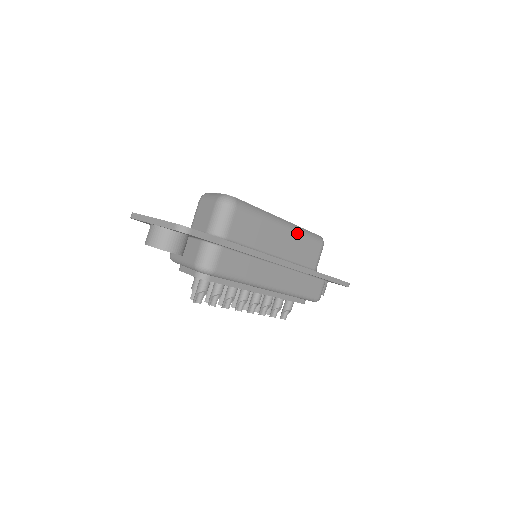
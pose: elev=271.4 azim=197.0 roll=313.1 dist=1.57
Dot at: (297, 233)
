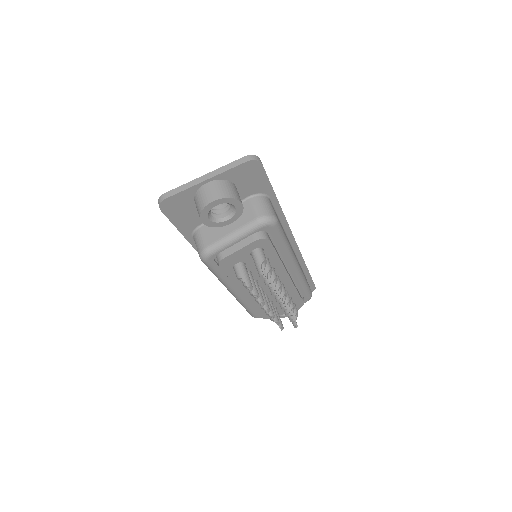
Dot at: occluded
